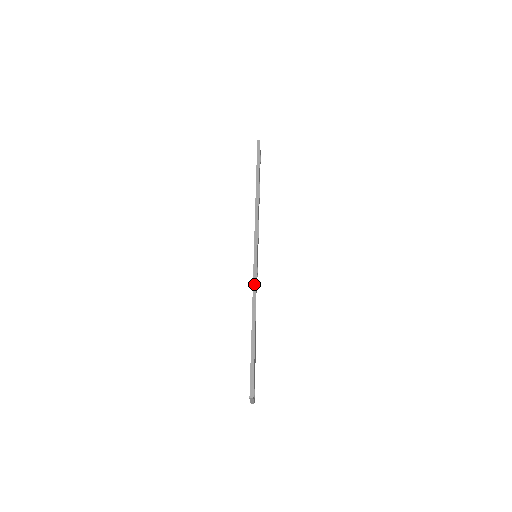
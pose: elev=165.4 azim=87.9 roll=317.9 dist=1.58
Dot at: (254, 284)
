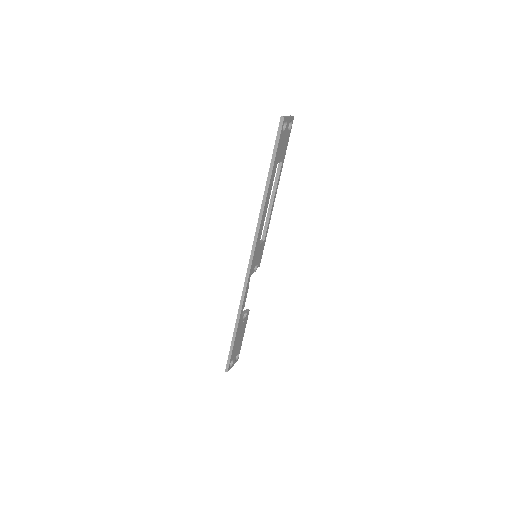
Dot at: (243, 291)
